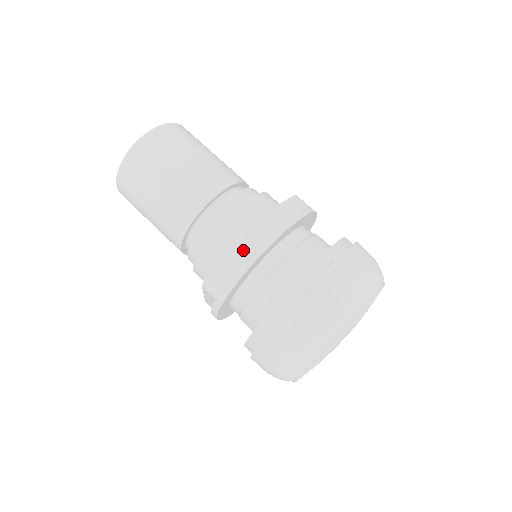
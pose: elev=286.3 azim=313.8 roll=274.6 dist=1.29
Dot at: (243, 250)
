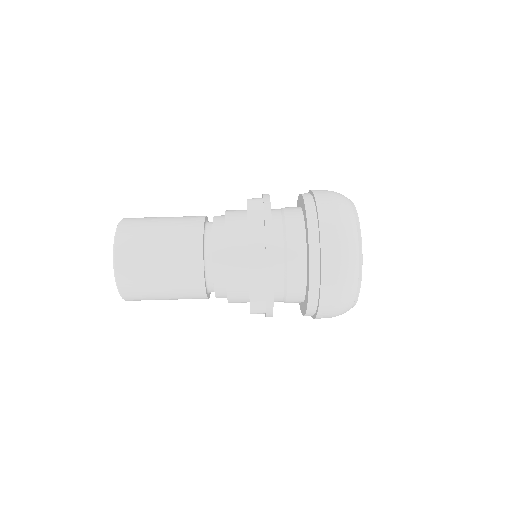
Dot at: (256, 217)
